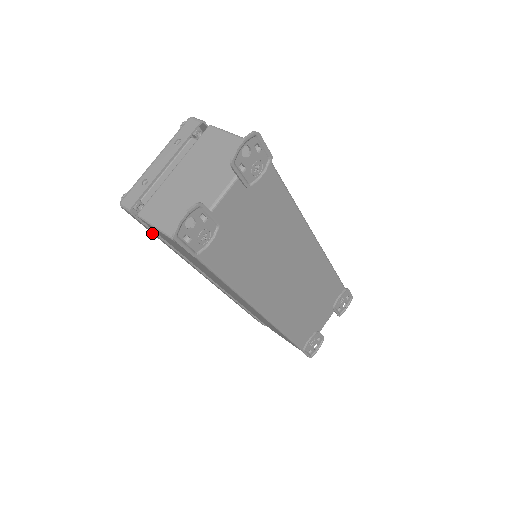
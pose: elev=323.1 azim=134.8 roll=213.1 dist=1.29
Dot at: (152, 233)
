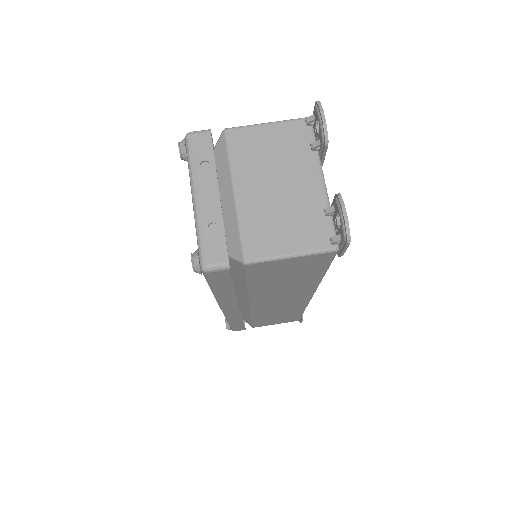
Dot at: (215, 288)
